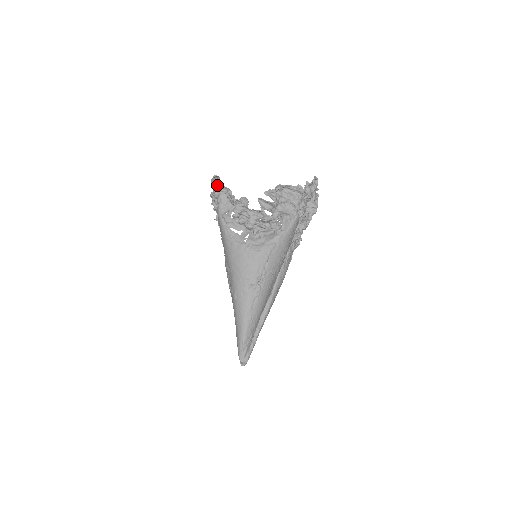
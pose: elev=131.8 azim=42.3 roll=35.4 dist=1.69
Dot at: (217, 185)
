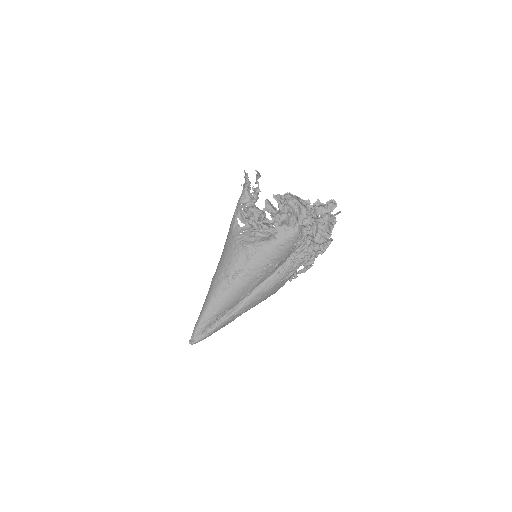
Dot at: occluded
